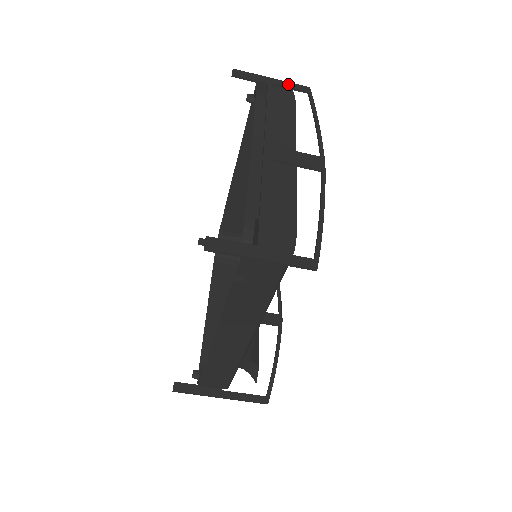
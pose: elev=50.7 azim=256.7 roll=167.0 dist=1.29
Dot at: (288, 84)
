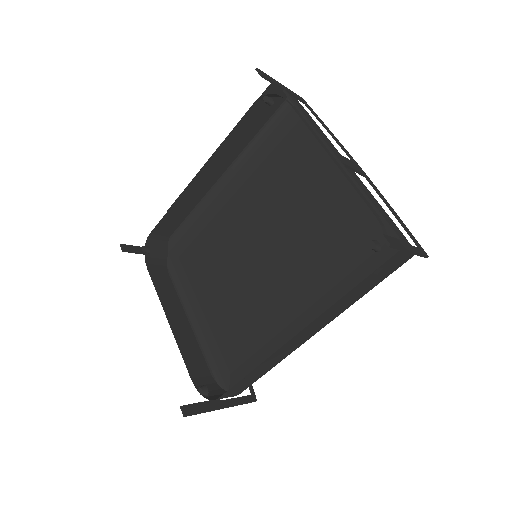
Dot at: (293, 92)
